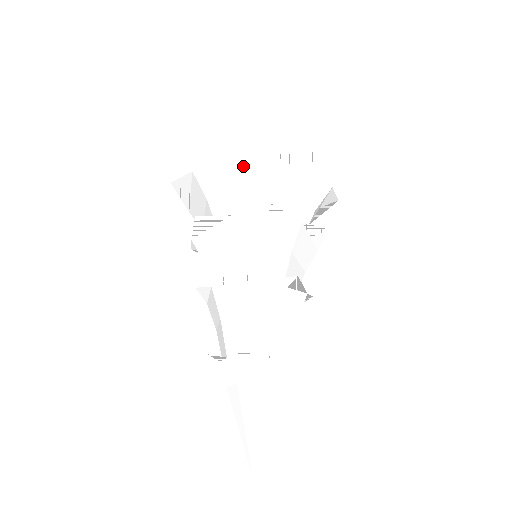
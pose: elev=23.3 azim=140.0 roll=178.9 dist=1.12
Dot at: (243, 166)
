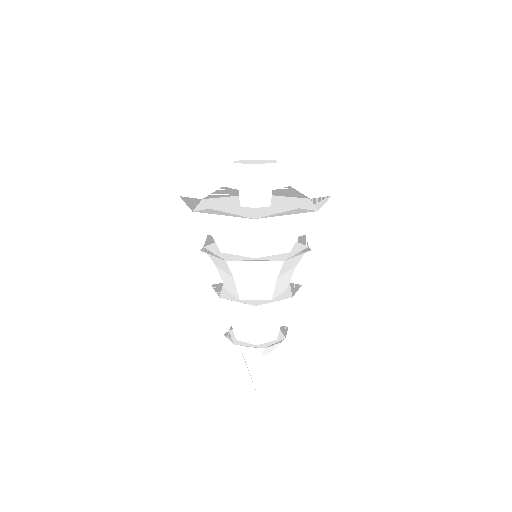
Dot at: (294, 217)
